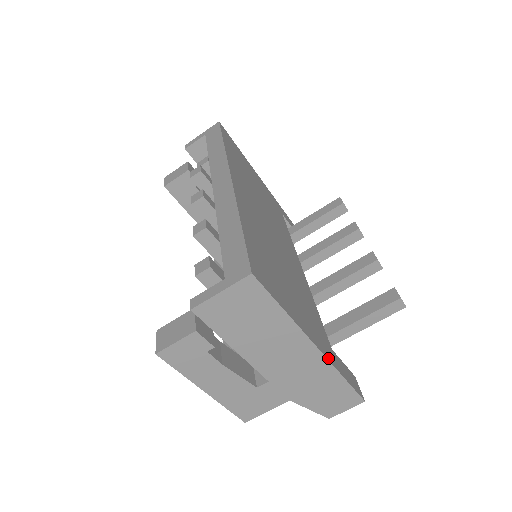
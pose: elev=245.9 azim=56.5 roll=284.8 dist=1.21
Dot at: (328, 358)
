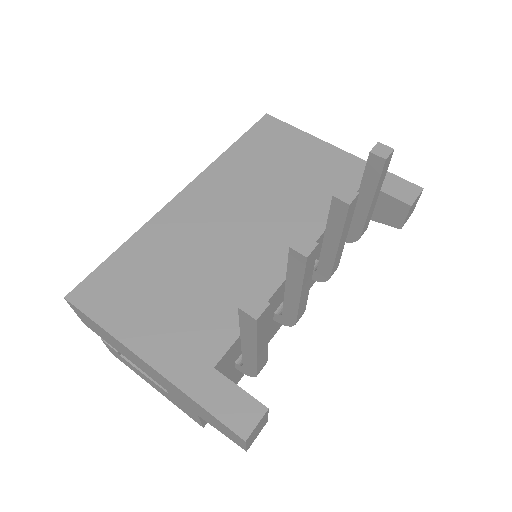
Dot at: (169, 376)
